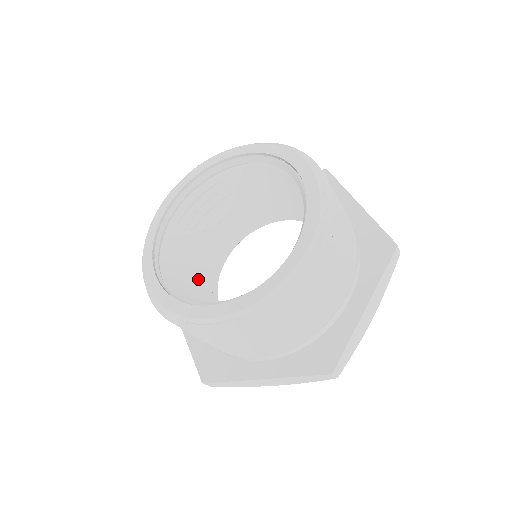
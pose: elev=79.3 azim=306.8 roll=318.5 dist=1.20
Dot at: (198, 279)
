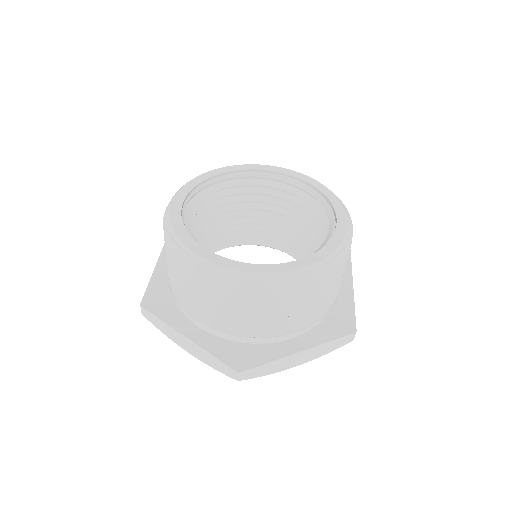
Dot at: (202, 238)
